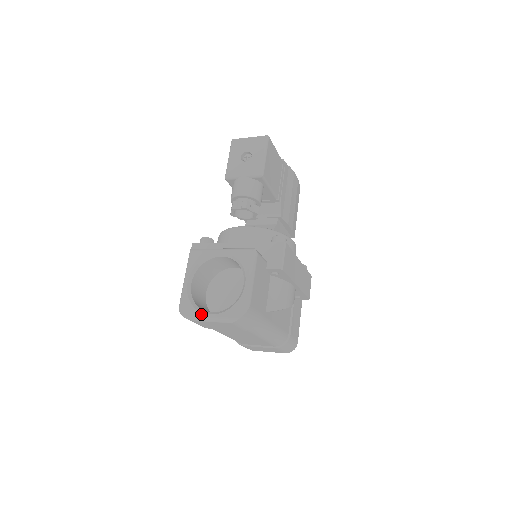
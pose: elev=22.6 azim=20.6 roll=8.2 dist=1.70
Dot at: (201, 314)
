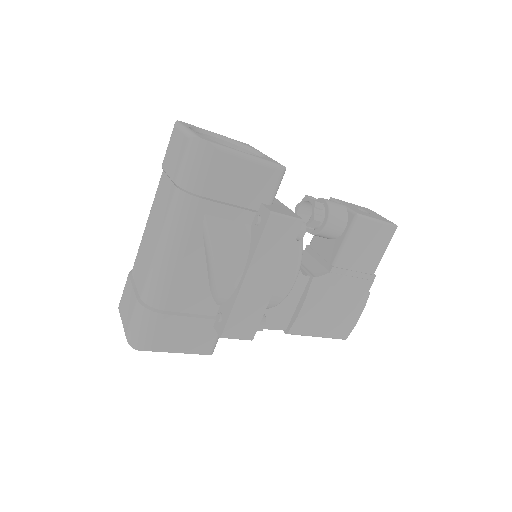
Dot at: (187, 126)
